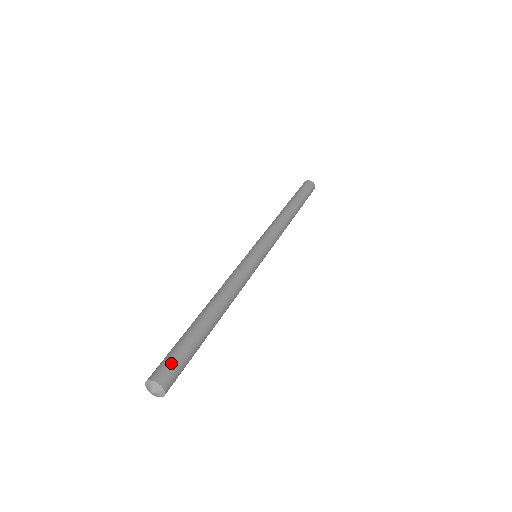
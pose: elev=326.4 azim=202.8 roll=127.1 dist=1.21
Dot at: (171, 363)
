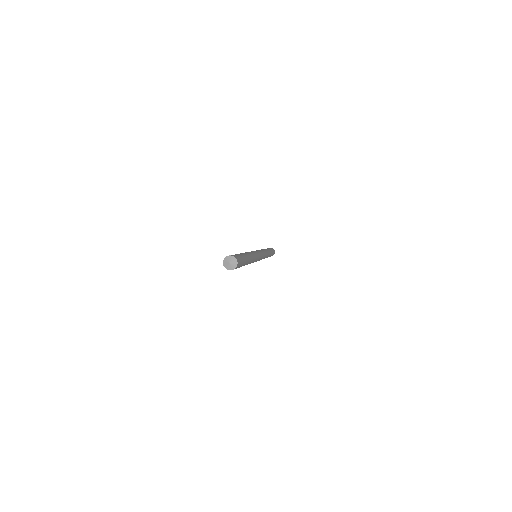
Dot at: (238, 256)
